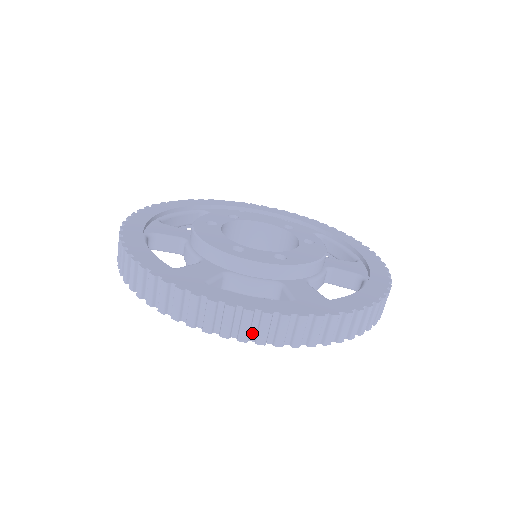
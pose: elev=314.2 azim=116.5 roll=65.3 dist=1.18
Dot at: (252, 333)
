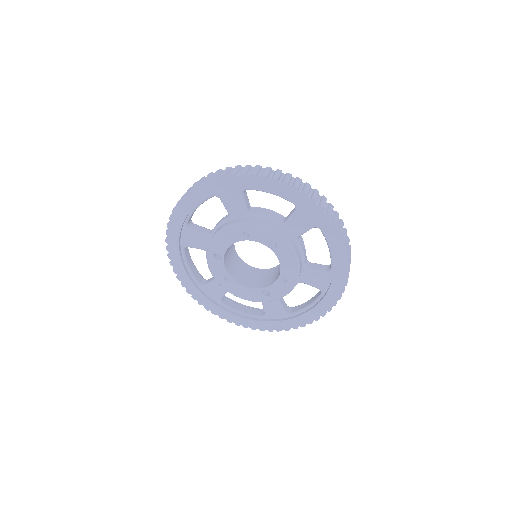
Dot at: (280, 180)
